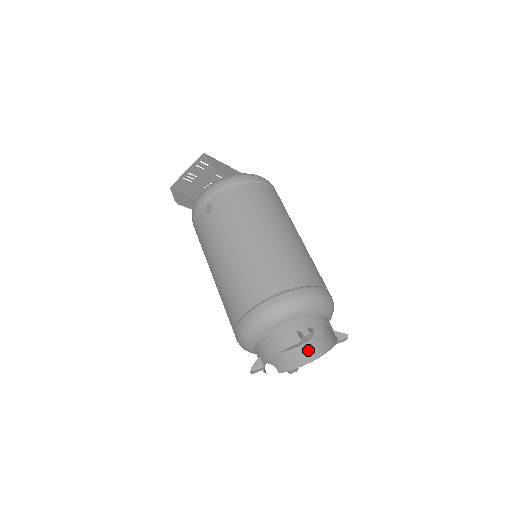
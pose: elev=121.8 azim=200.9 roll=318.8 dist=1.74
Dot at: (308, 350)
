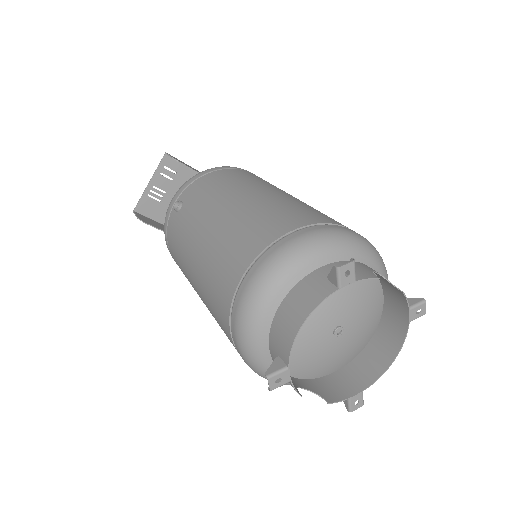
Dot at: (369, 361)
